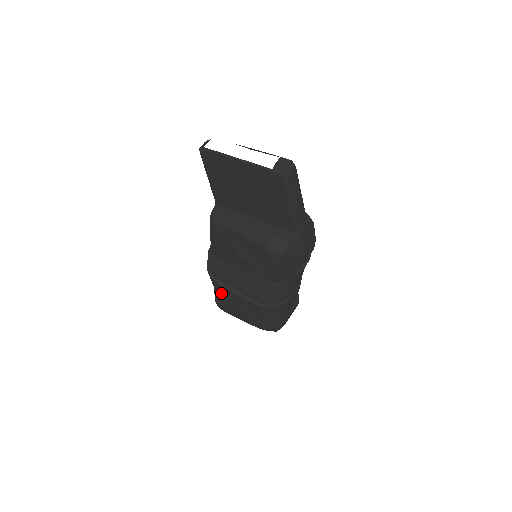
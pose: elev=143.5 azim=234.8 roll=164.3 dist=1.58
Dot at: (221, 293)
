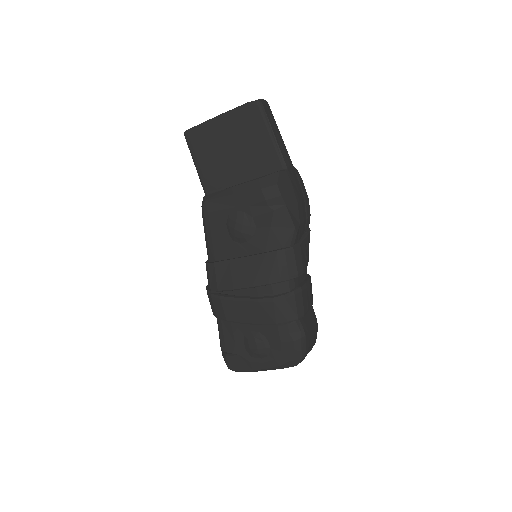
Dot at: (227, 331)
